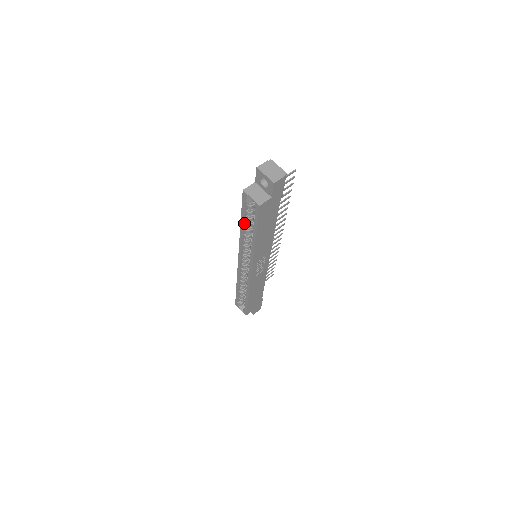
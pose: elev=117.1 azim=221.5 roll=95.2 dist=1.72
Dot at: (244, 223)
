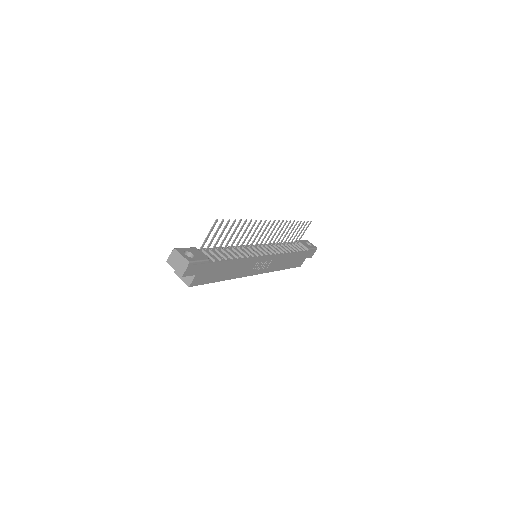
Dot at: occluded
